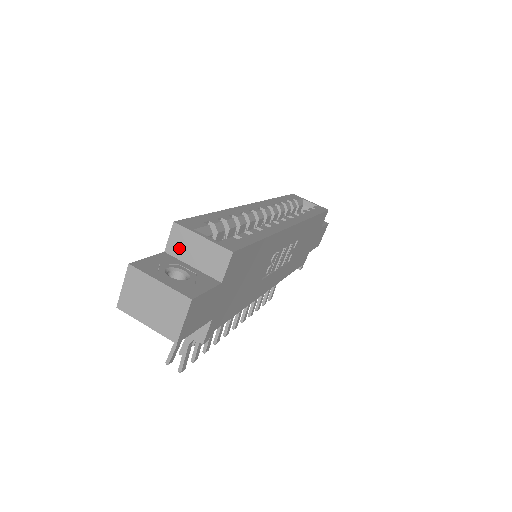
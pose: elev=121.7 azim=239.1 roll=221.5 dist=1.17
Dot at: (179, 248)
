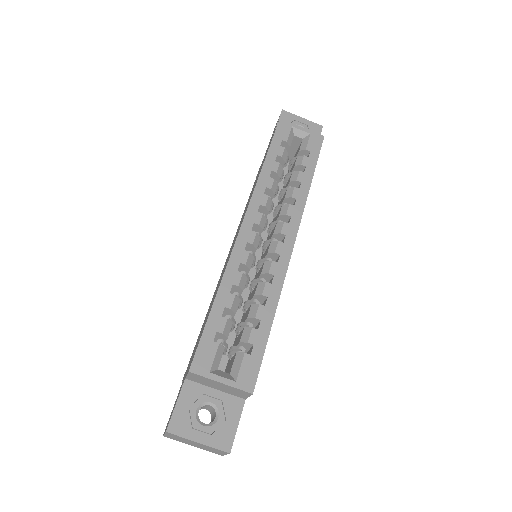
Dot at: (199, 381)
